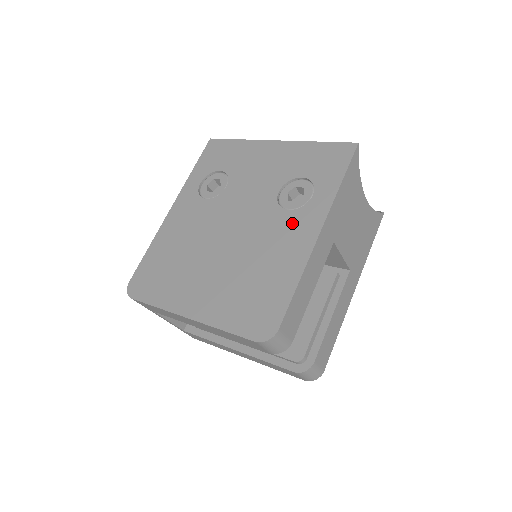
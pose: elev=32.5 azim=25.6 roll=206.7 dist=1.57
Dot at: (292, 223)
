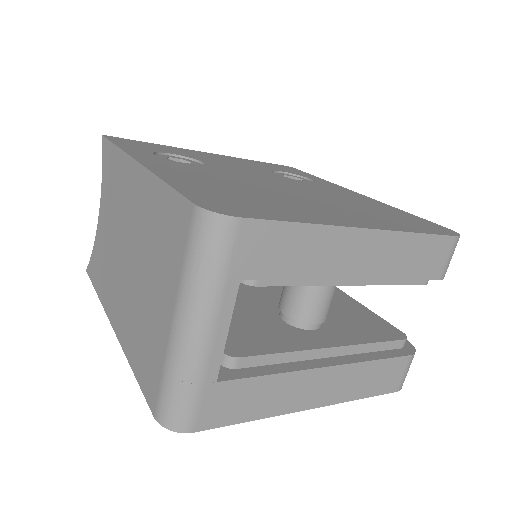
Dot at: (327, 187)
